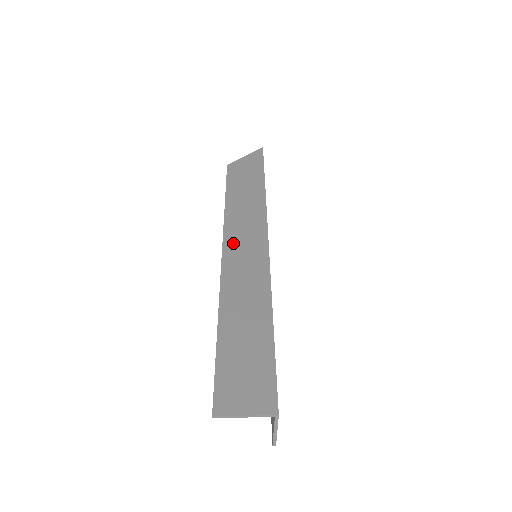
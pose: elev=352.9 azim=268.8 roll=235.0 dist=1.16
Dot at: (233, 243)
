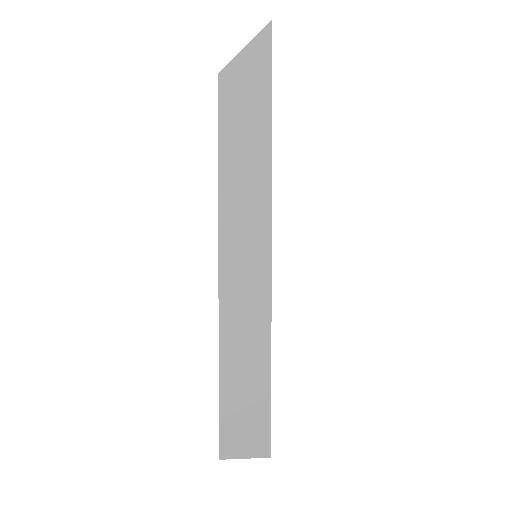
Dot at: (231, 251)
